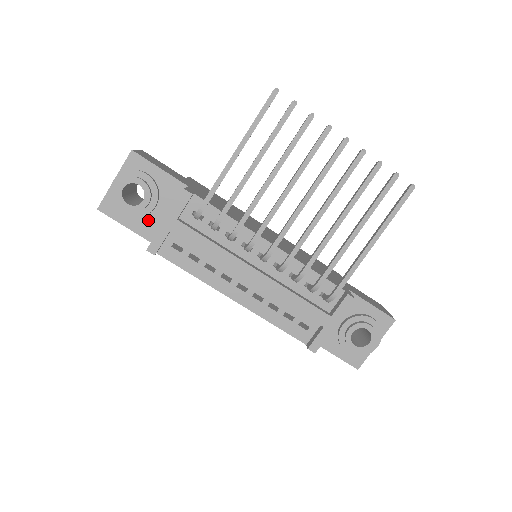
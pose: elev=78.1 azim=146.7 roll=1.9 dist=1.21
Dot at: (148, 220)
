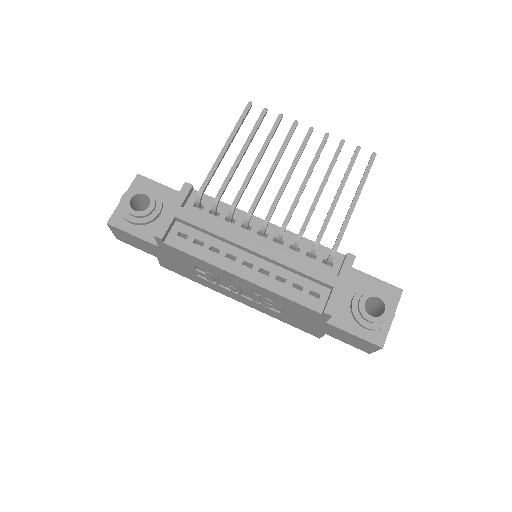
Dot at: (153, 227)
